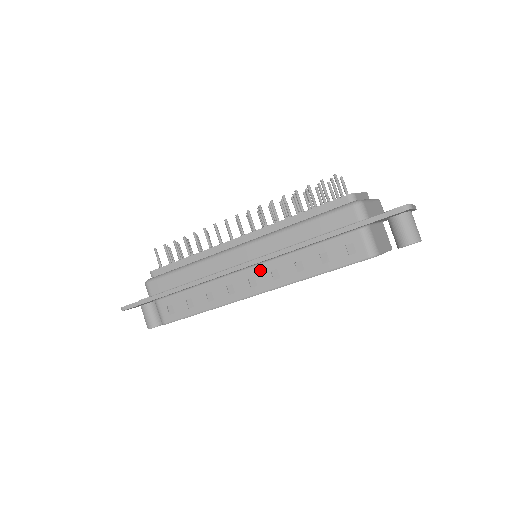
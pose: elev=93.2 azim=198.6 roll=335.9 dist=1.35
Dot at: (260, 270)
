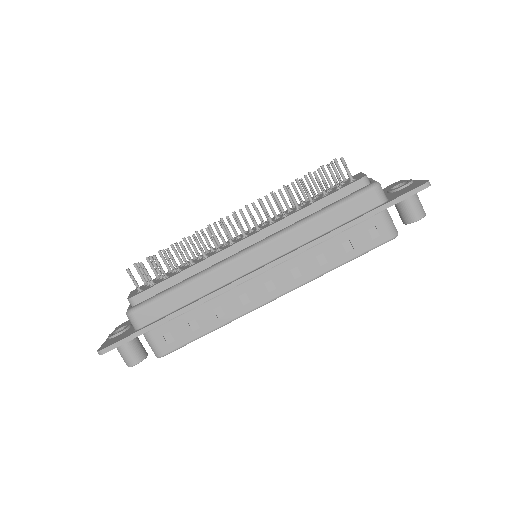
Dot at: (278, 271)
